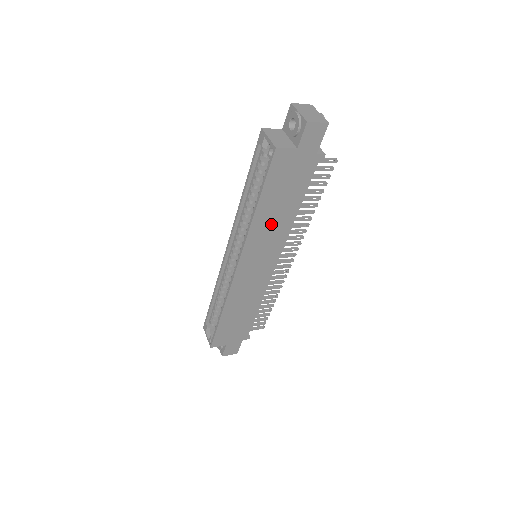
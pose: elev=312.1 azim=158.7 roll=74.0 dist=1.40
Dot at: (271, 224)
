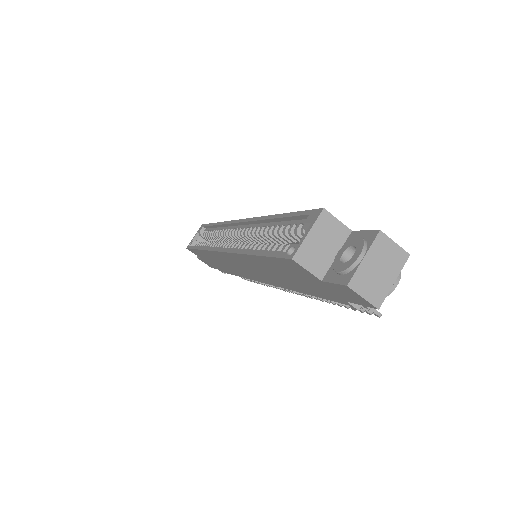
Dot at: (266, 271)
